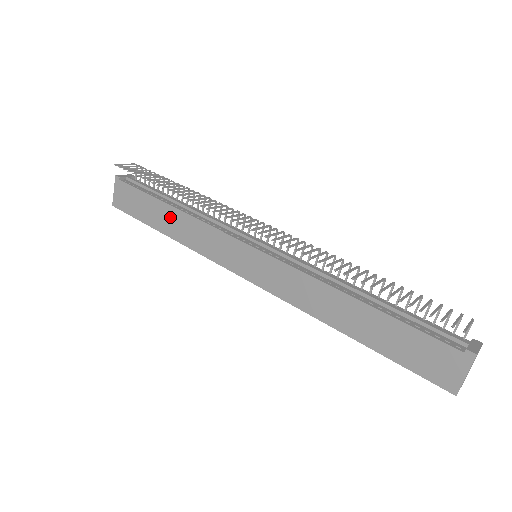
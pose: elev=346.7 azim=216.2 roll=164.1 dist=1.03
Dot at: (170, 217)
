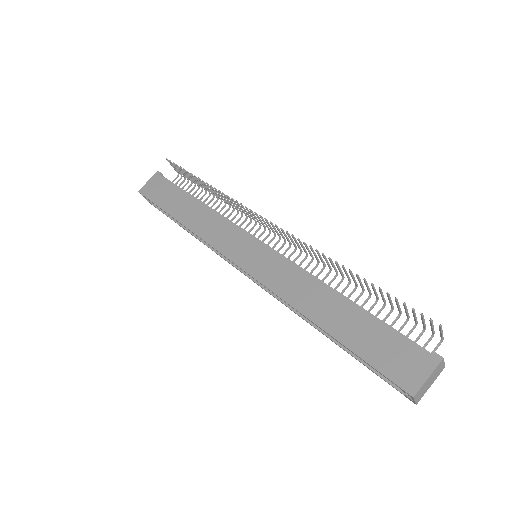
Dot at: (192, 208)
